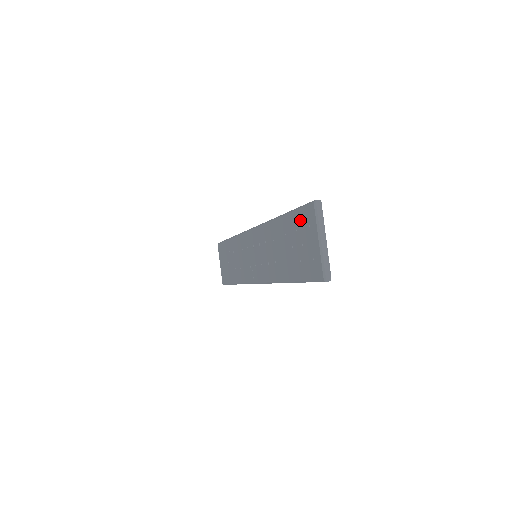
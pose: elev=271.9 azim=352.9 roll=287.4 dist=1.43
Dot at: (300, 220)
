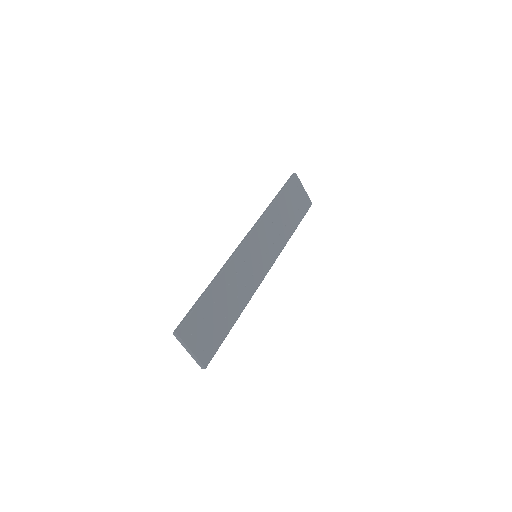
Dot at: occluded
